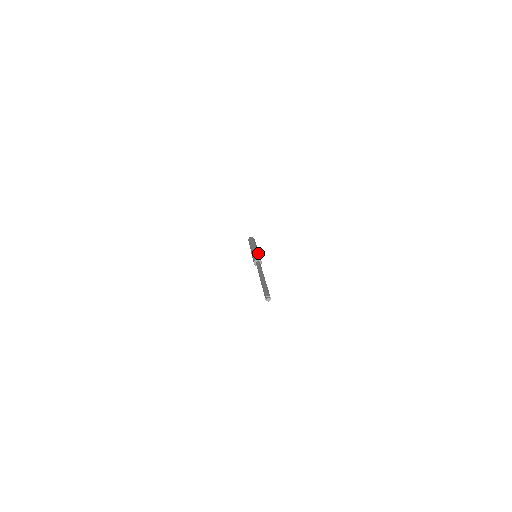
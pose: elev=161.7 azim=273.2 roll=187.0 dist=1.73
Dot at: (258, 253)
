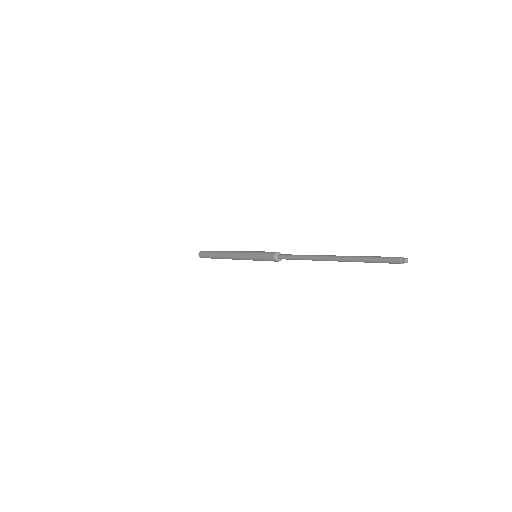
Dot at: (257, 251)
